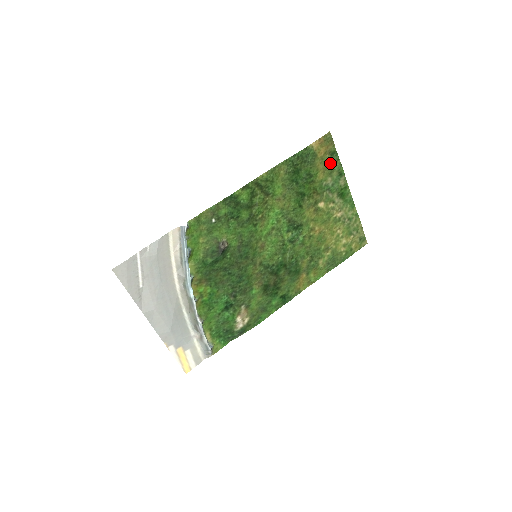
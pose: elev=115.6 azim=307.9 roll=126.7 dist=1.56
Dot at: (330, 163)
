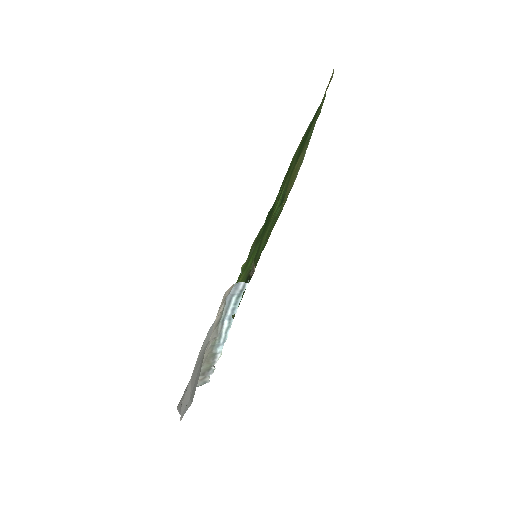
Dot at: occluded
